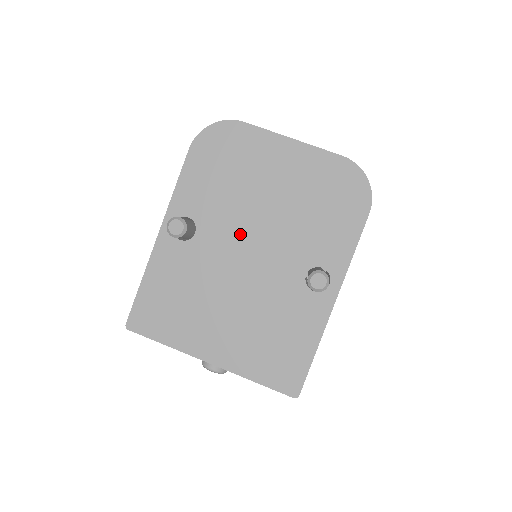
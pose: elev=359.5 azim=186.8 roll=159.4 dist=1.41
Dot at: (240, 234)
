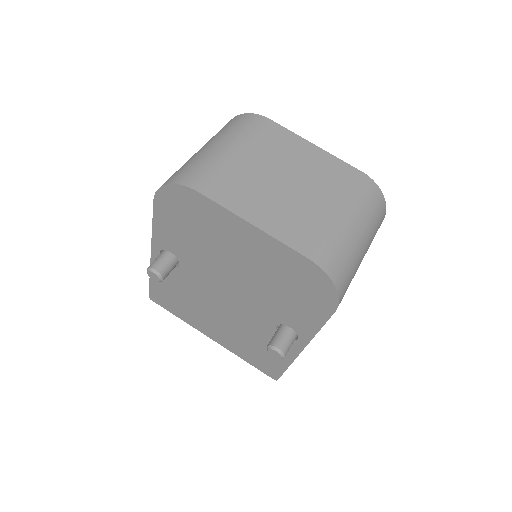
Dot at: (216, 279)
